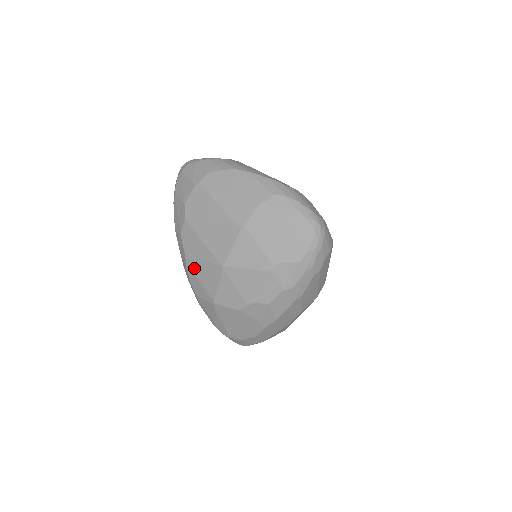
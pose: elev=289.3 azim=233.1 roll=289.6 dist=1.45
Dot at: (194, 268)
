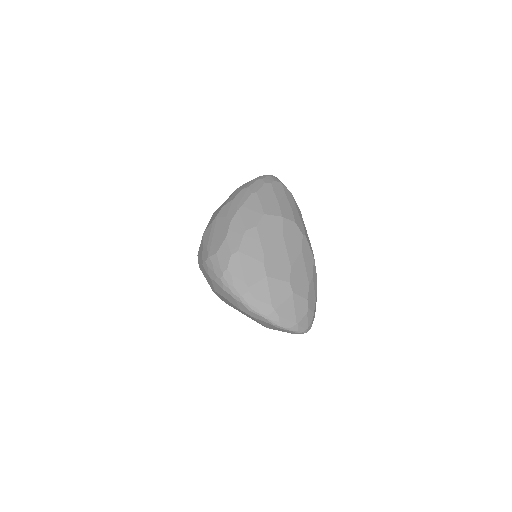
Dot at: occluded
